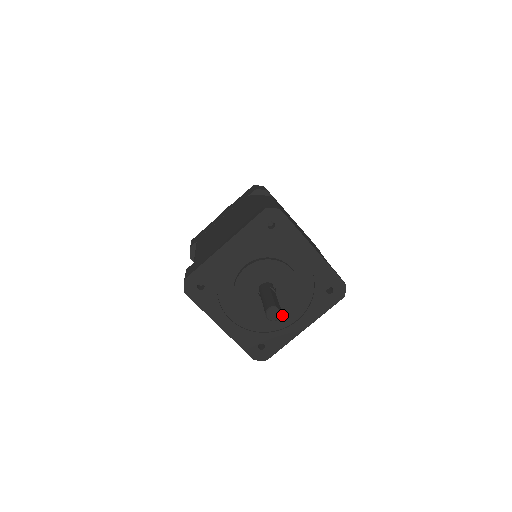
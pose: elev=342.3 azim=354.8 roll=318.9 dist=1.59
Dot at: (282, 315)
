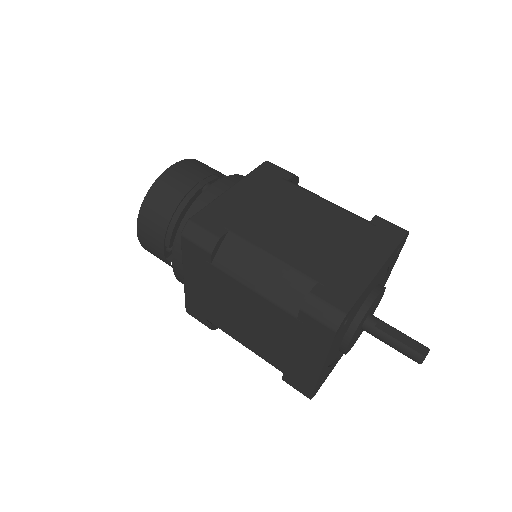
Dot at: occluded
